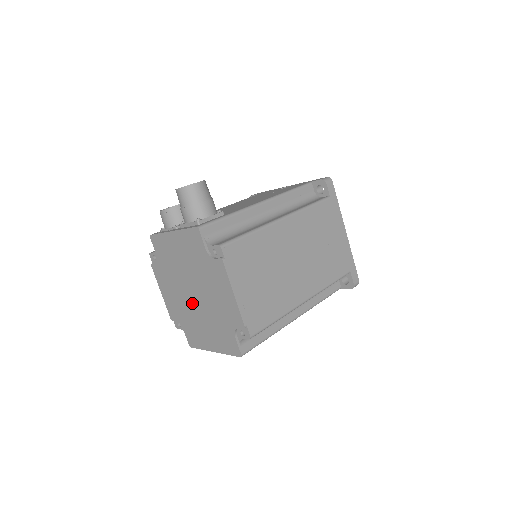
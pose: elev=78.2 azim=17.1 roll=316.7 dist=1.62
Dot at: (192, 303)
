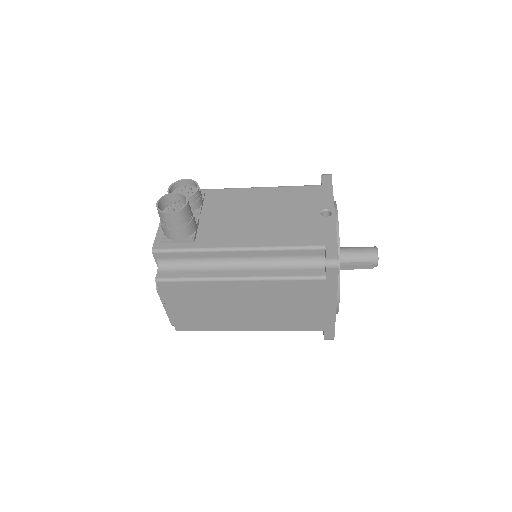
Dot at: occluded
